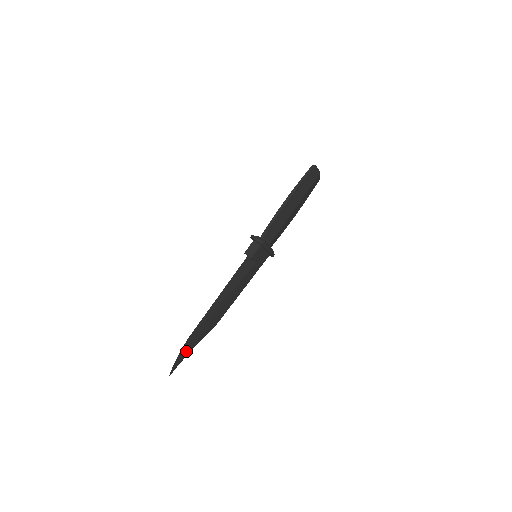
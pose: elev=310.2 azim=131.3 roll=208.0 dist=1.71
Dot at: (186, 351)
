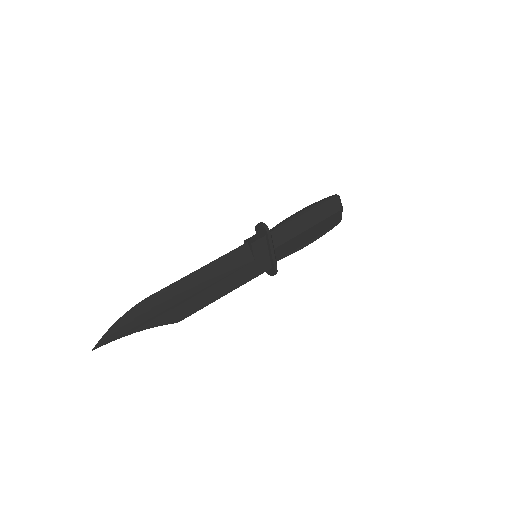
Dot at: (131, 324)
